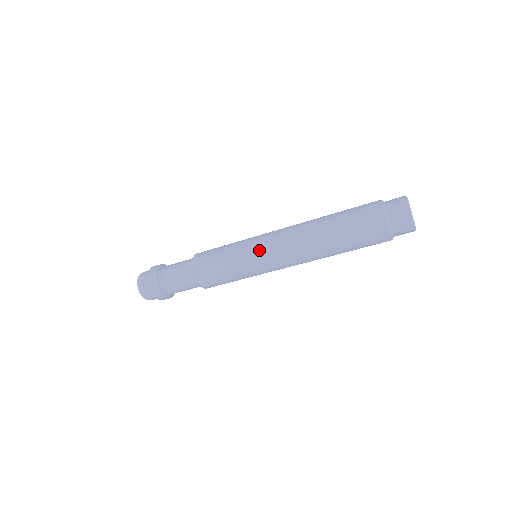
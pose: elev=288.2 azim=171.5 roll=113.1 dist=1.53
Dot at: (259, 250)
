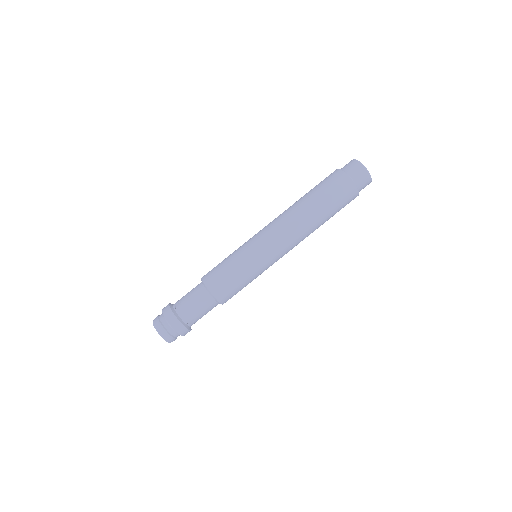
Dot at: (257, 240)
